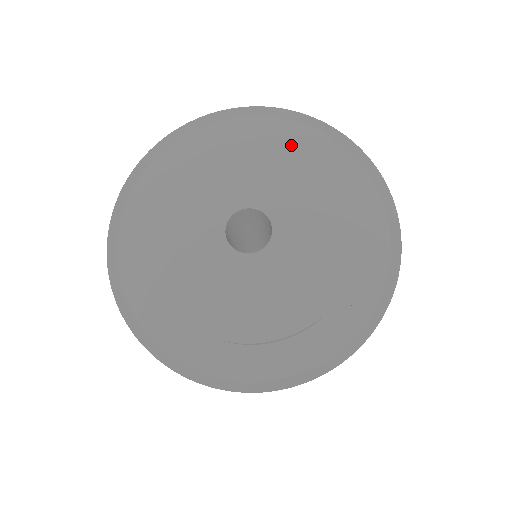
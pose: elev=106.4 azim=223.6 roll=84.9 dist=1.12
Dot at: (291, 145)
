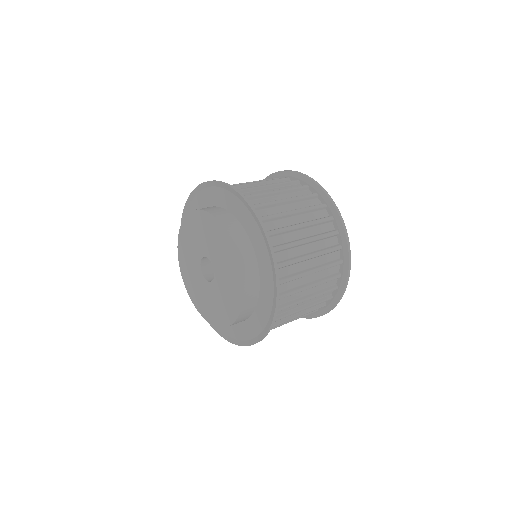
Dot at: (236, 262)
